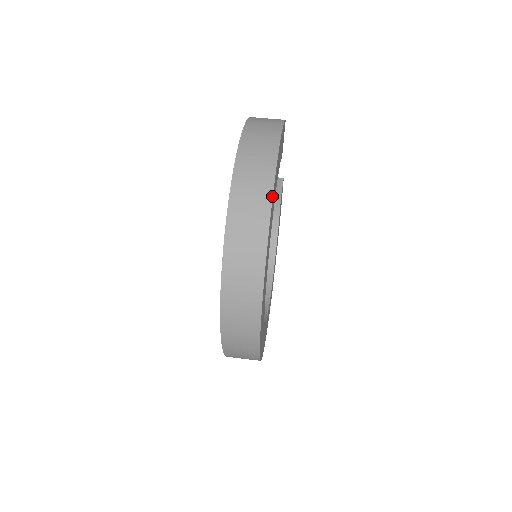
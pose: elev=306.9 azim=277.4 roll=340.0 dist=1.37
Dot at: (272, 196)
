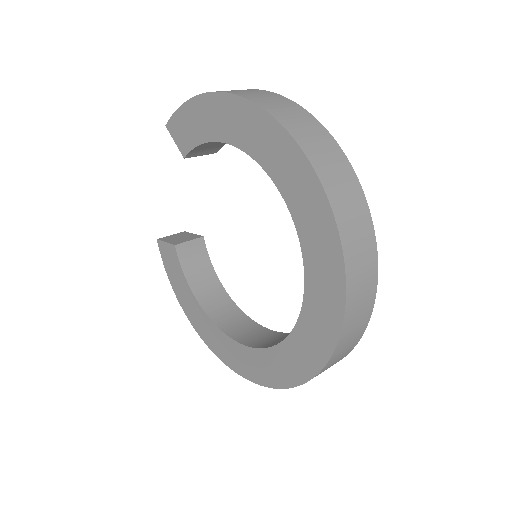
Dot at: (296, 103)
